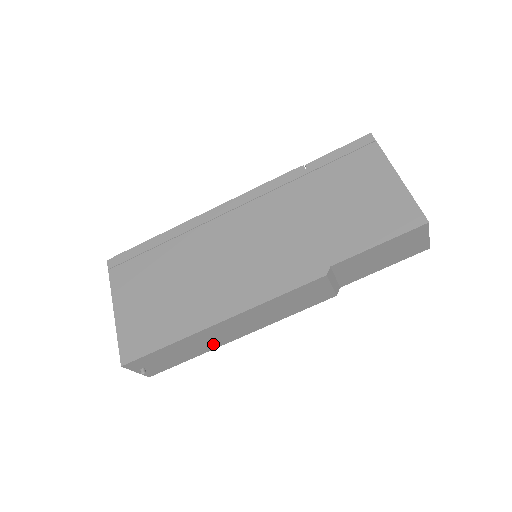
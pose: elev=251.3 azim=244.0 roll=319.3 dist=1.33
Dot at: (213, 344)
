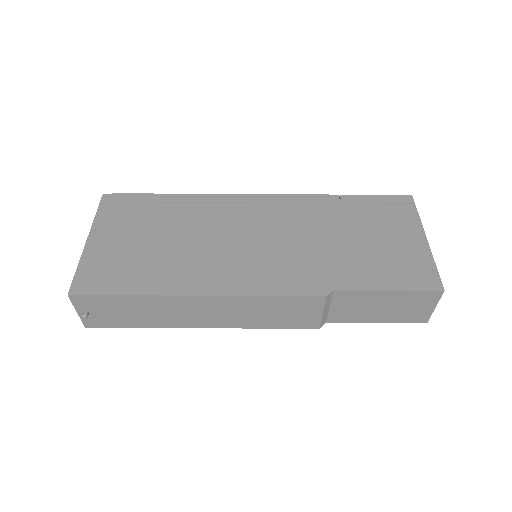
Dot at: (173, 321)
